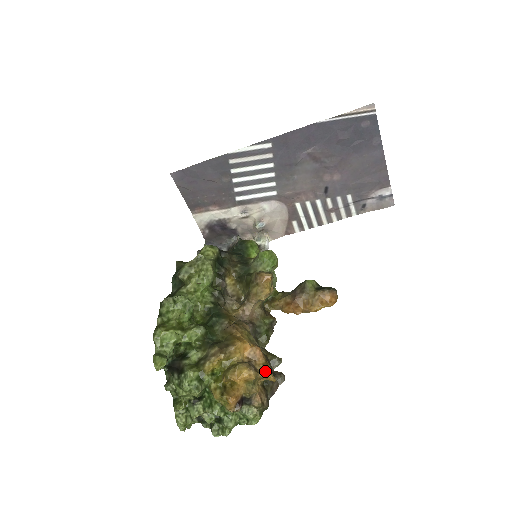
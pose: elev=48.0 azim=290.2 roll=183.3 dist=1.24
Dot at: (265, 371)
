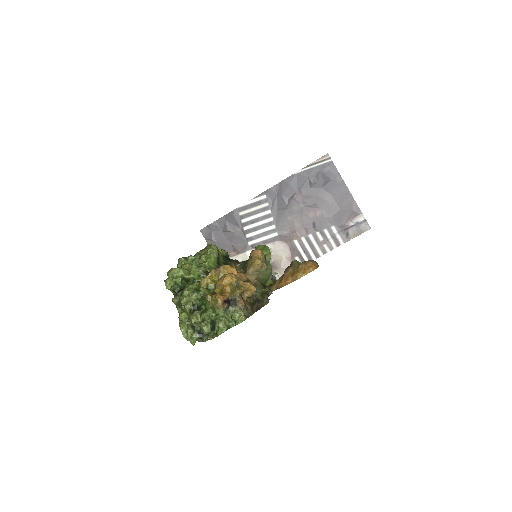
Dot at: (246, 282)
